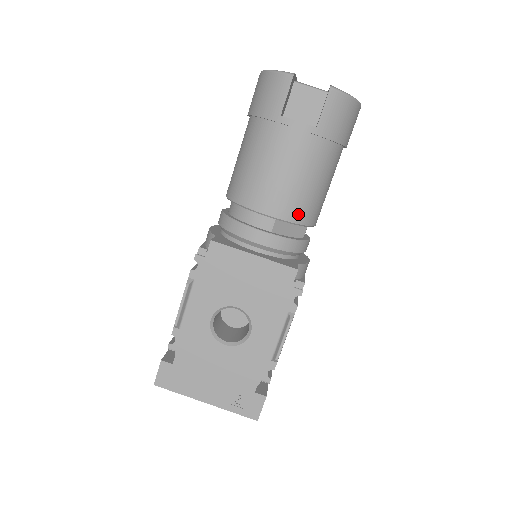
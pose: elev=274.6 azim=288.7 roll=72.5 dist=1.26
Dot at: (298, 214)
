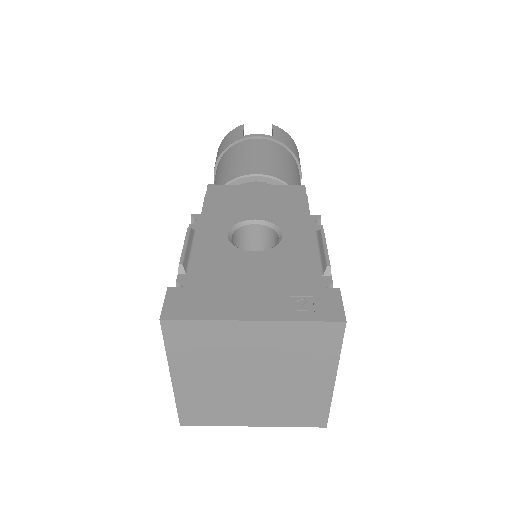
Dot at: (284, 177)
